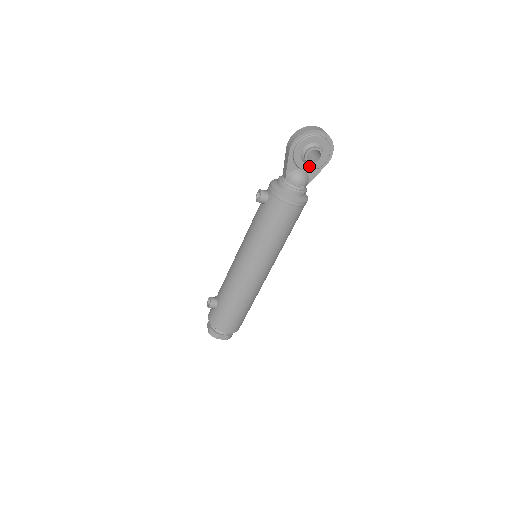
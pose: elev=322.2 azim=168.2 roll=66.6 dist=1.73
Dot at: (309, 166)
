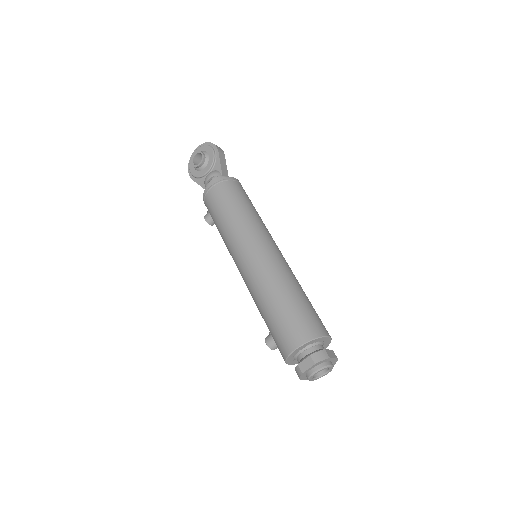
Dot at: (208, 167)
